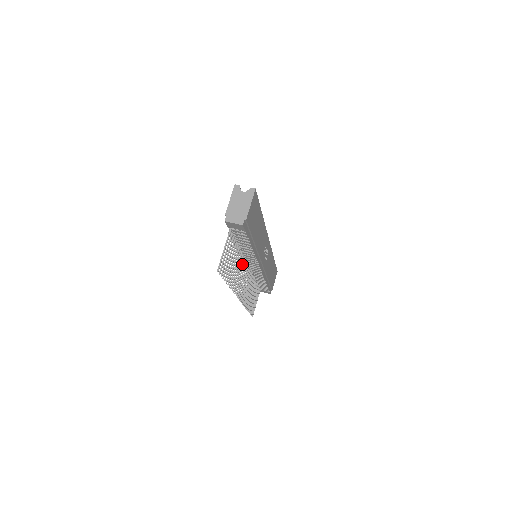
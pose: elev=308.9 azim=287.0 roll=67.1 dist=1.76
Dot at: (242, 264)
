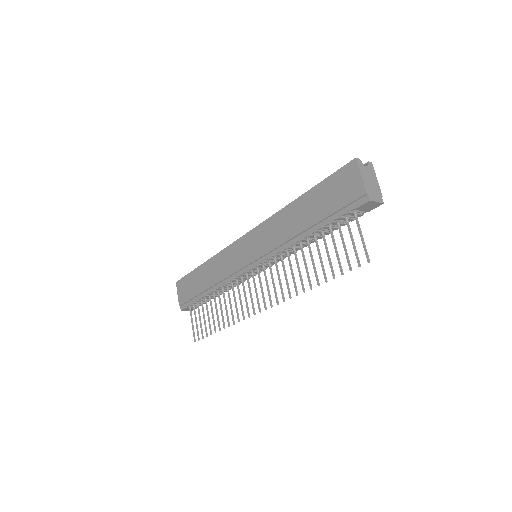
Dot at: (283, 263)
